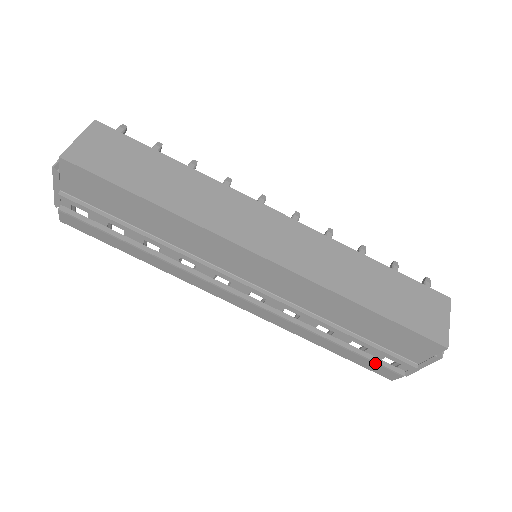
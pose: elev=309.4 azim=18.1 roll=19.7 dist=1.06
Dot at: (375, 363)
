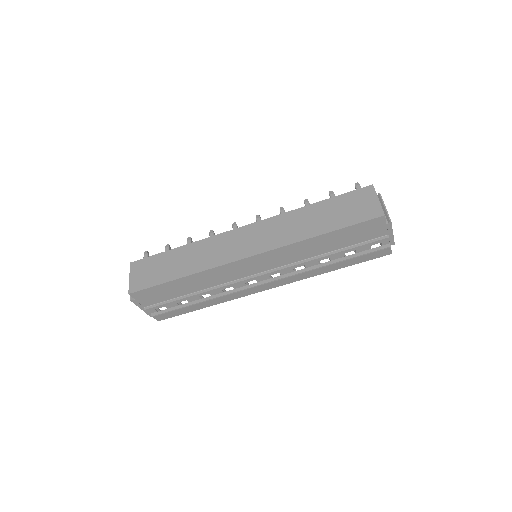
Dot at: (368, 254)
